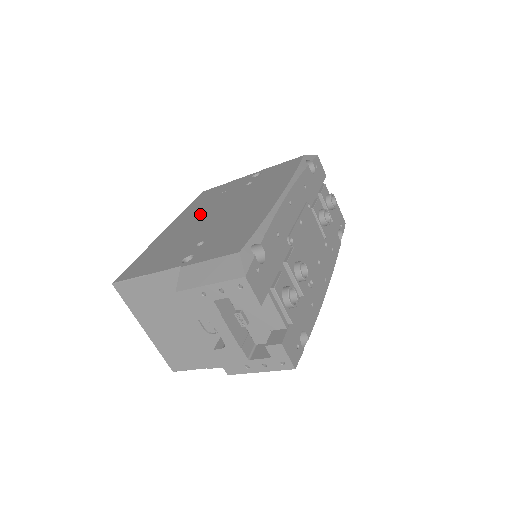
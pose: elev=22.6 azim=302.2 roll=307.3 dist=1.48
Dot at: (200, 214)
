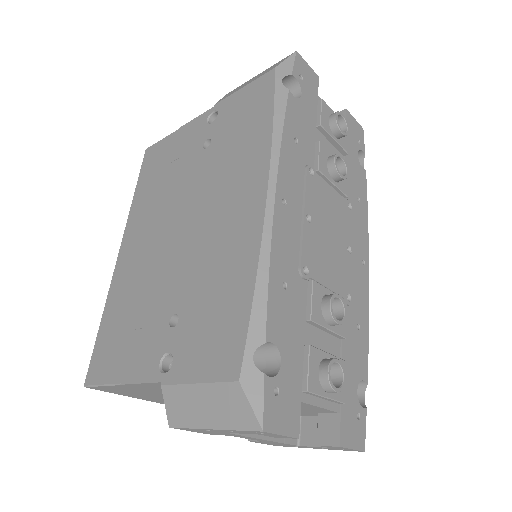
Dot at: (156, 222)
